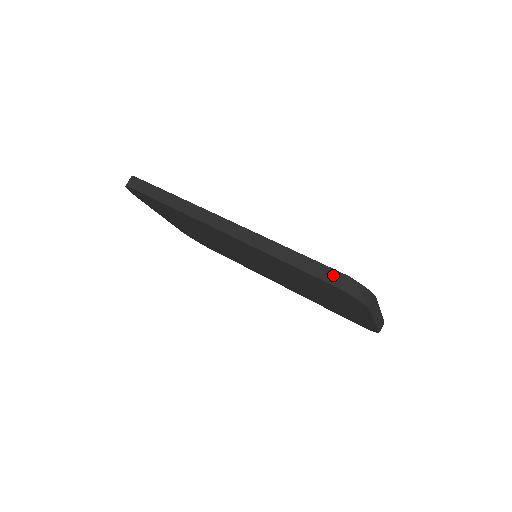
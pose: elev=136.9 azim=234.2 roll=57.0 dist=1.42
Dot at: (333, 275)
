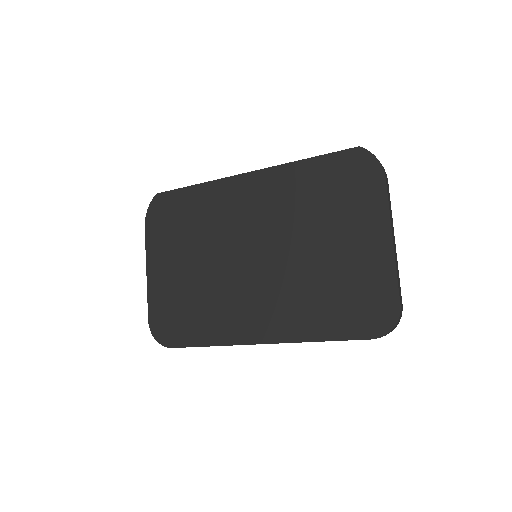
Dot at: occluded
